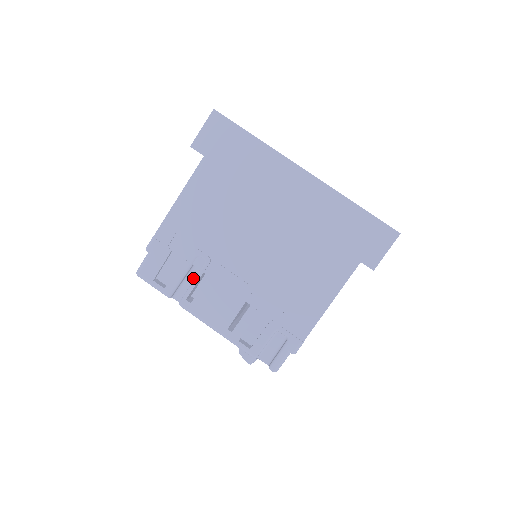
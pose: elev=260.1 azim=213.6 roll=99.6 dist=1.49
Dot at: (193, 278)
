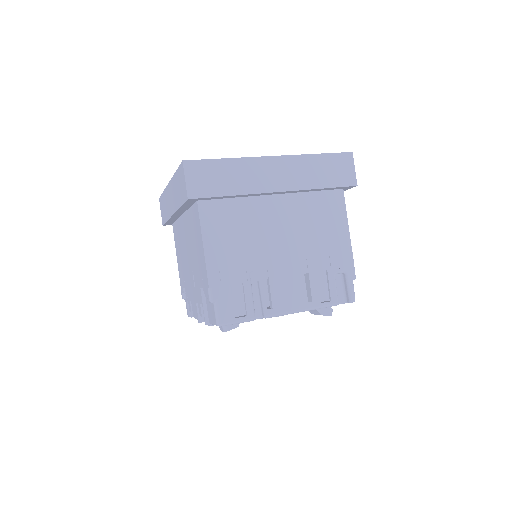
Dot at: (256, 292)
